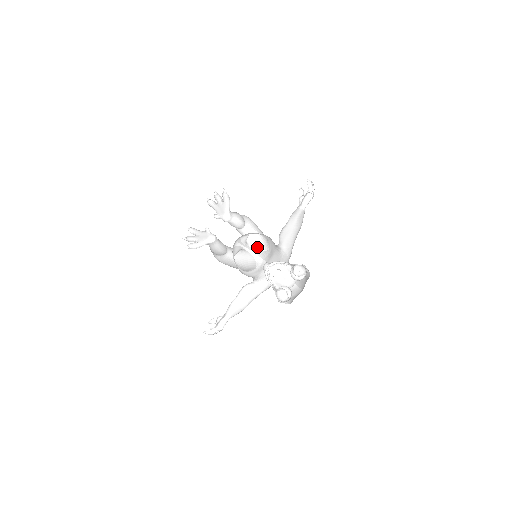
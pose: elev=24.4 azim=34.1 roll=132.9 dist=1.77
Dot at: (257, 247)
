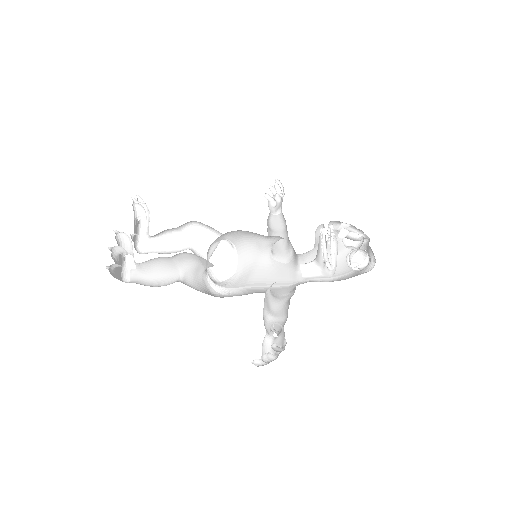
Dot at: (212, 277)
